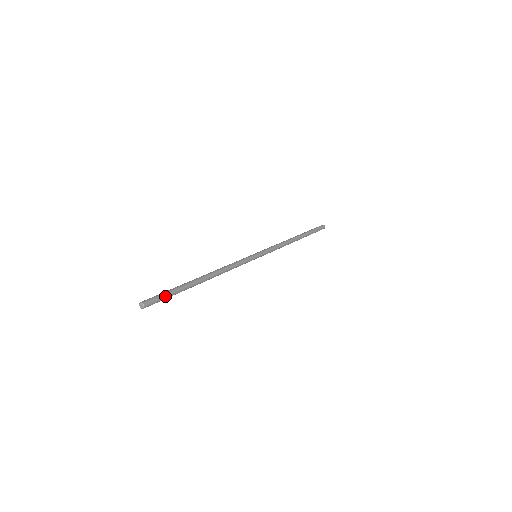
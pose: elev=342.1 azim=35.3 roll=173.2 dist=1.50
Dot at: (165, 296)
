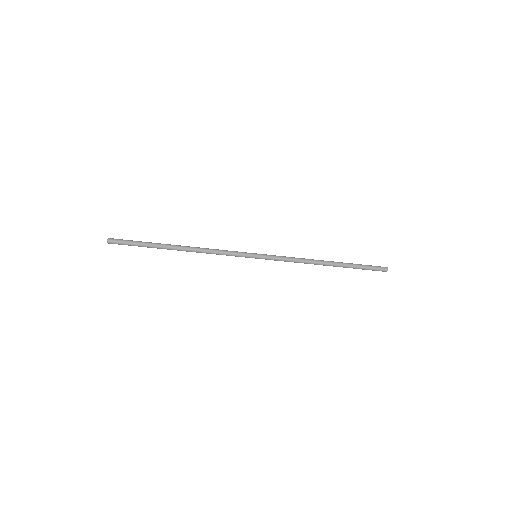
Dot at: (131, 241)
